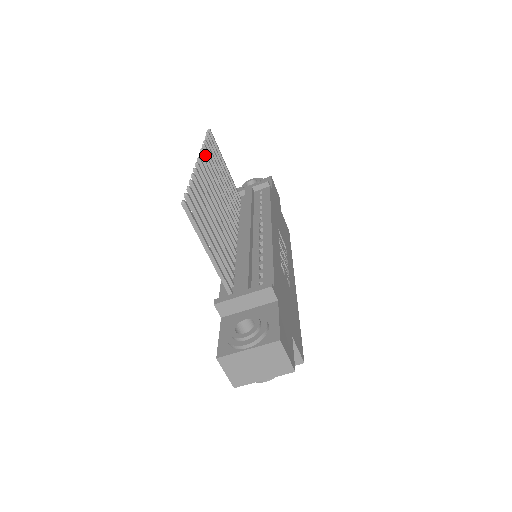
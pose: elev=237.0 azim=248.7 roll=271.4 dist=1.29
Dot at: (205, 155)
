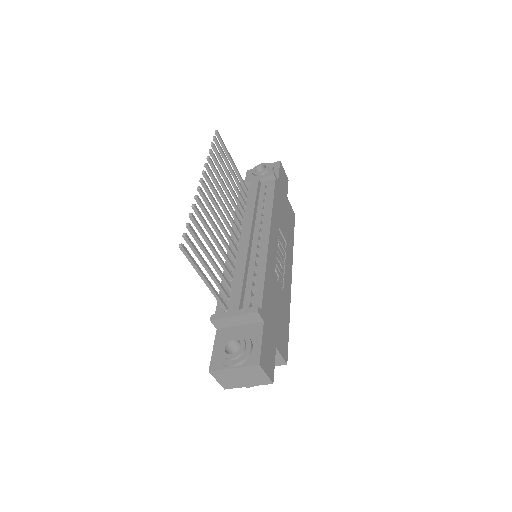
Dot at: (209, 169)
